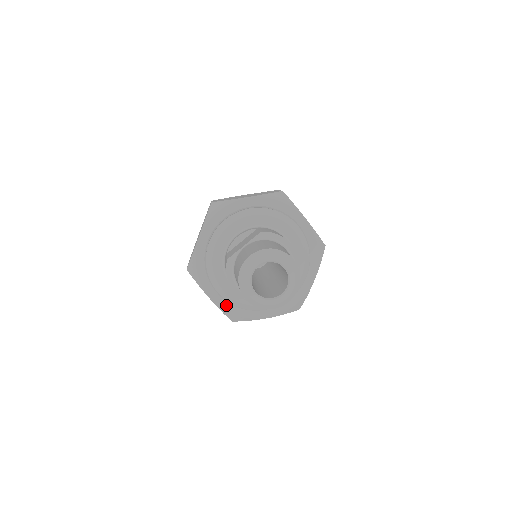
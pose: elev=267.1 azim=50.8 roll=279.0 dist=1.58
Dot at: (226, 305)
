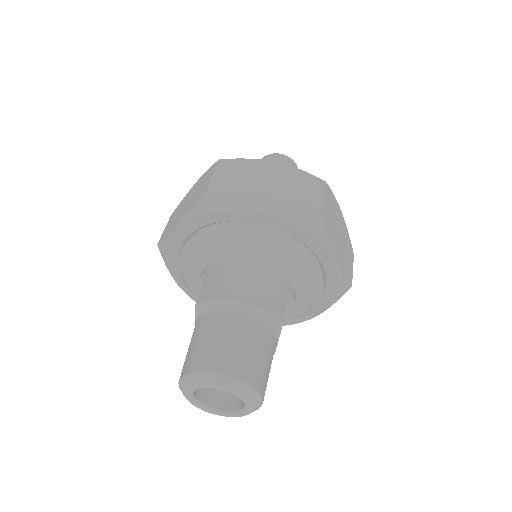
Dot at: occluded
